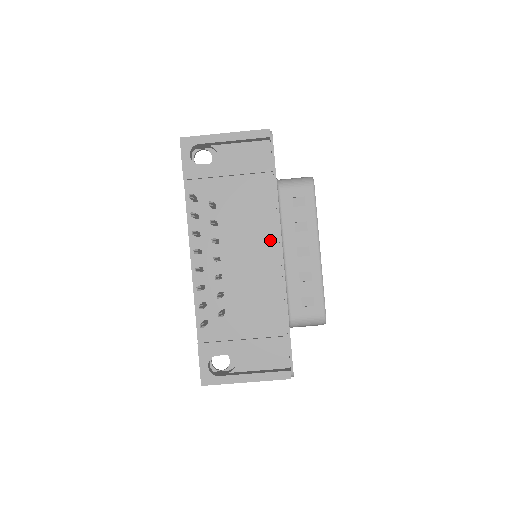
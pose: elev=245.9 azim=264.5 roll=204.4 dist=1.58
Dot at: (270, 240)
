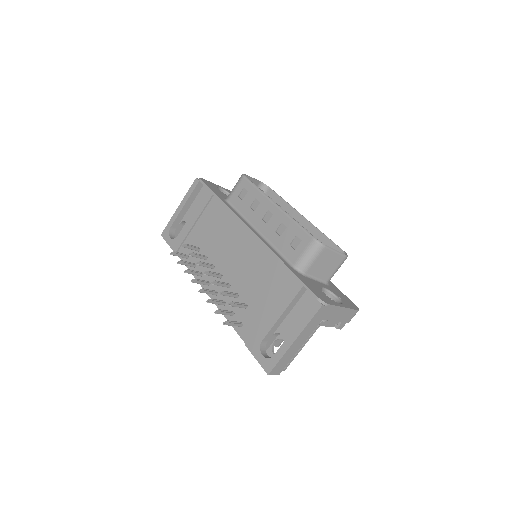
Dot at: (239, 232)
